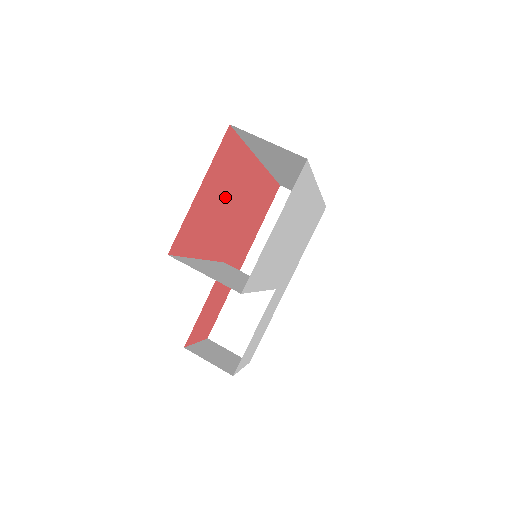
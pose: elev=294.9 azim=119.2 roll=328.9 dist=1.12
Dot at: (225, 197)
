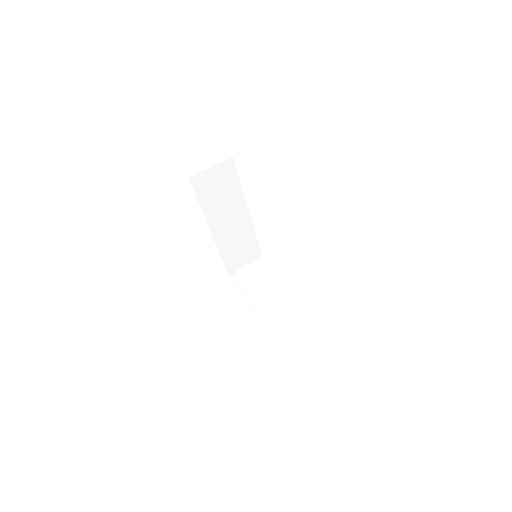
Dot at: occluded
